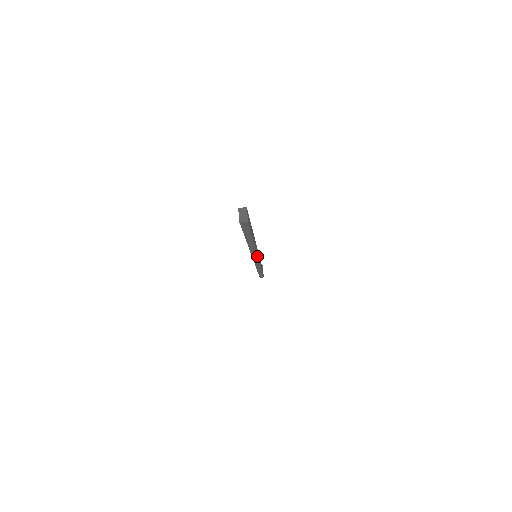
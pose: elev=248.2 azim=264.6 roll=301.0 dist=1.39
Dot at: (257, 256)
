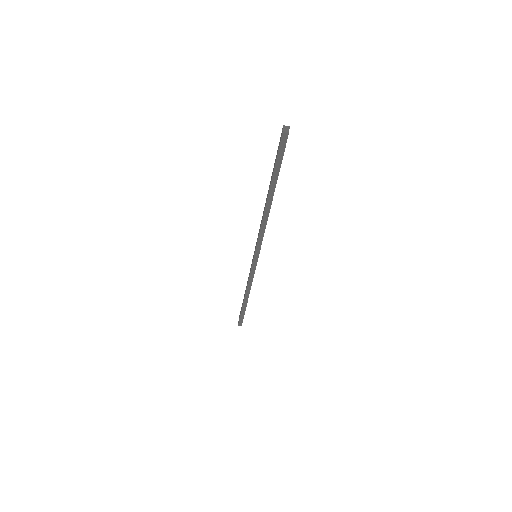
Dot at: (261, 243)
